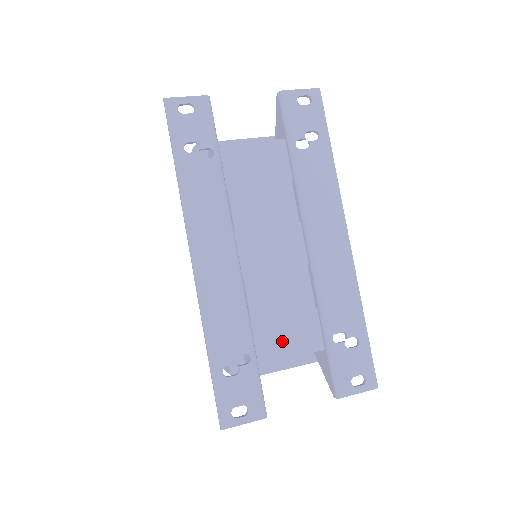
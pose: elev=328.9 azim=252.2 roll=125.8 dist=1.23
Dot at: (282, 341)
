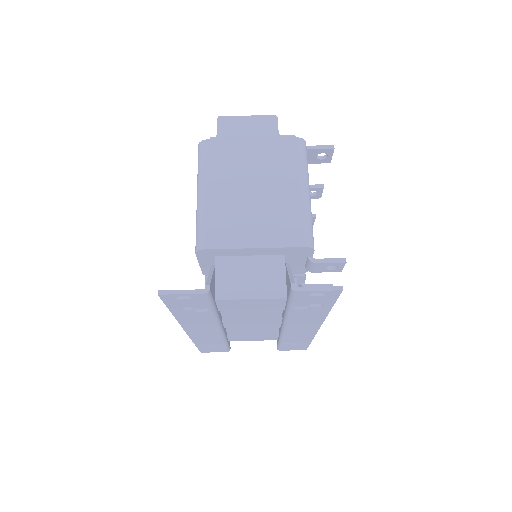
Dot at: (248, 338)
